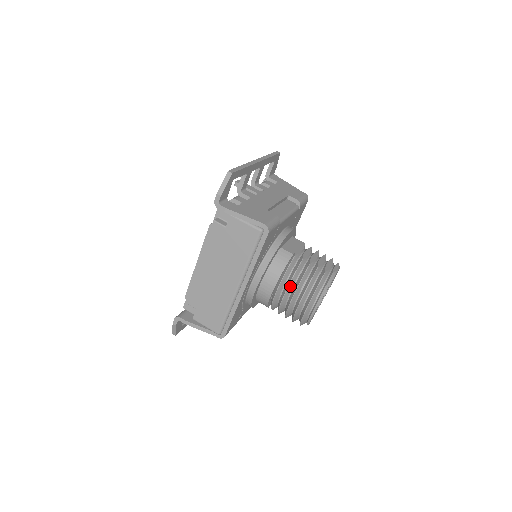
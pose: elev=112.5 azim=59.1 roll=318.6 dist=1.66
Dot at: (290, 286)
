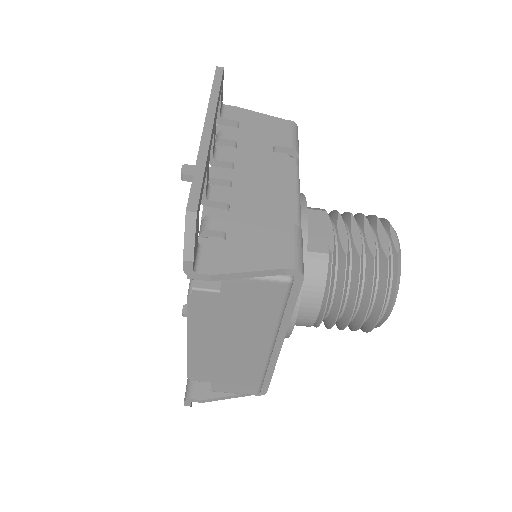
Dot at: (342, 303)
